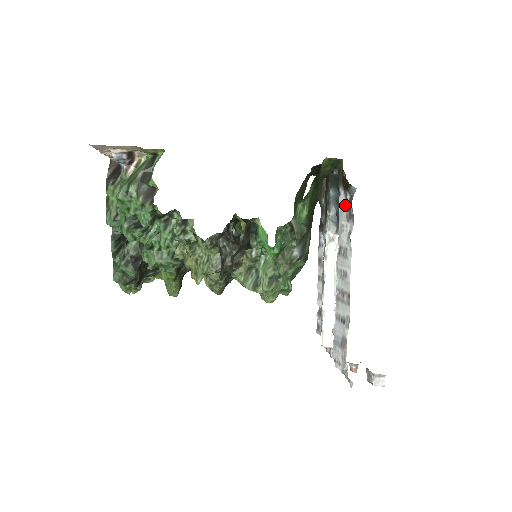
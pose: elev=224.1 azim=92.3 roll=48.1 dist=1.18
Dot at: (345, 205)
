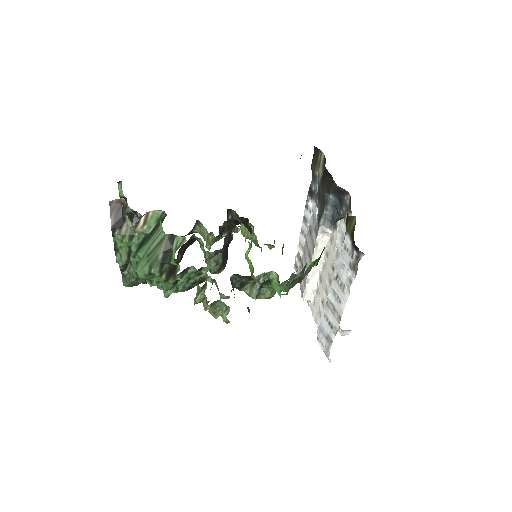
Dot at: (350, 253)
